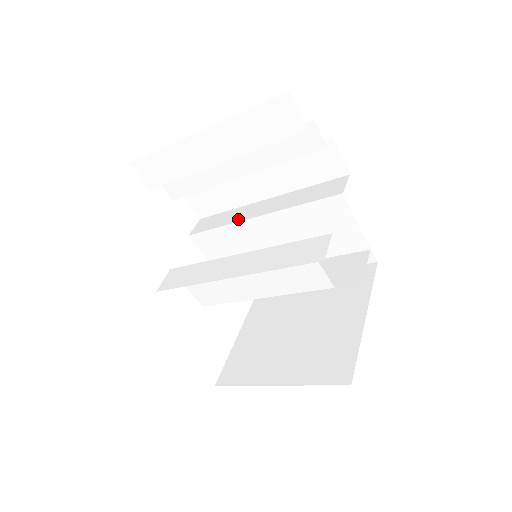
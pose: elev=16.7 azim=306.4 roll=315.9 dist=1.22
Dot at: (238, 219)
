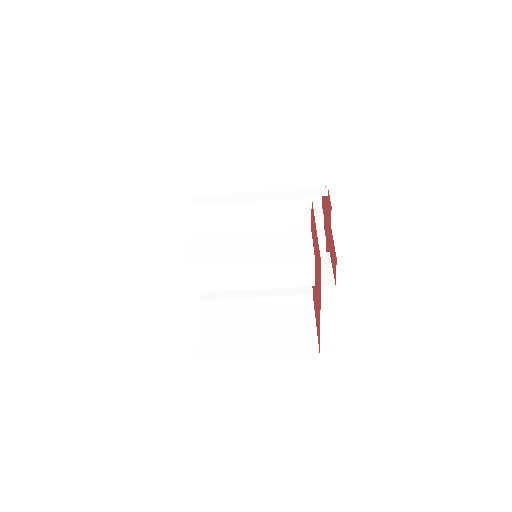
Dot at: occluded
